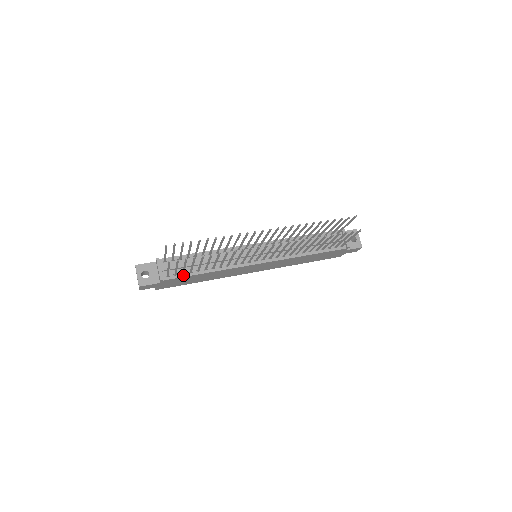
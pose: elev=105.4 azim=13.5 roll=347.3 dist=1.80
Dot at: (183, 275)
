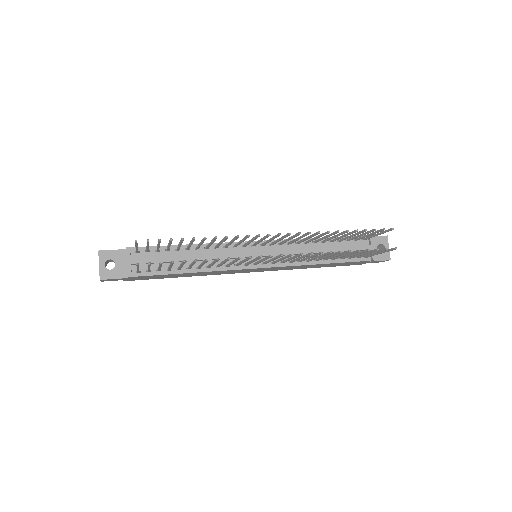
Dot at: (158, 272)
